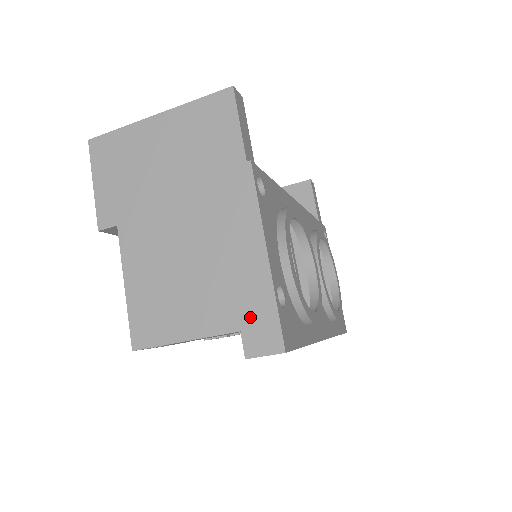
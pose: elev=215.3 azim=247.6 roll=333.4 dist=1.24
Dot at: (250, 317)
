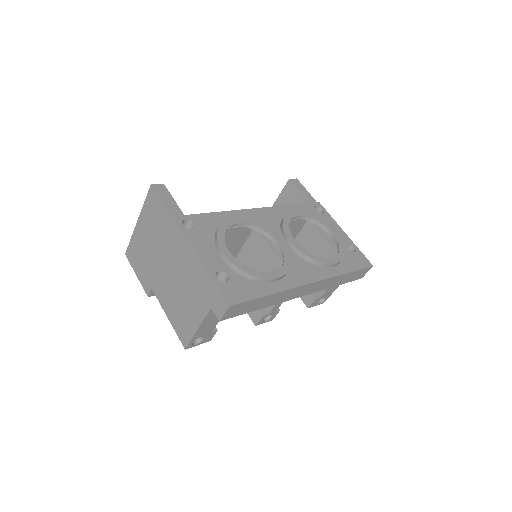
Dot at: (210, 298)
